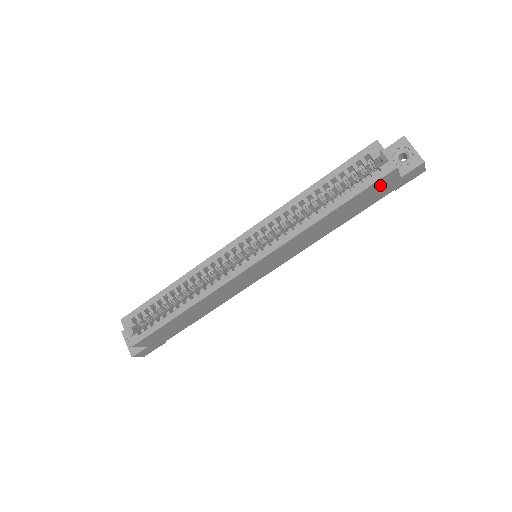
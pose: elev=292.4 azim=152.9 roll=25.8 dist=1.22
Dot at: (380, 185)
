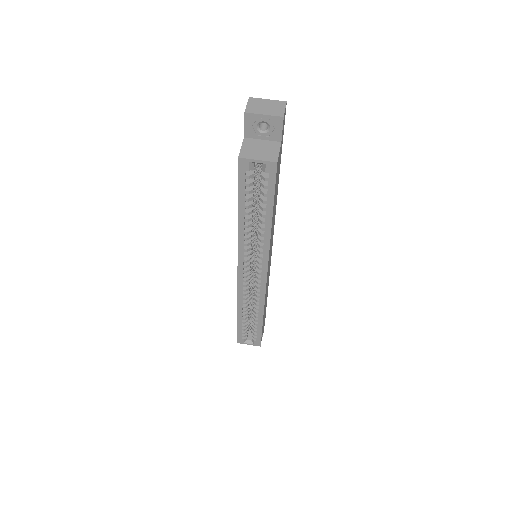
Dot at: (277, 170)
